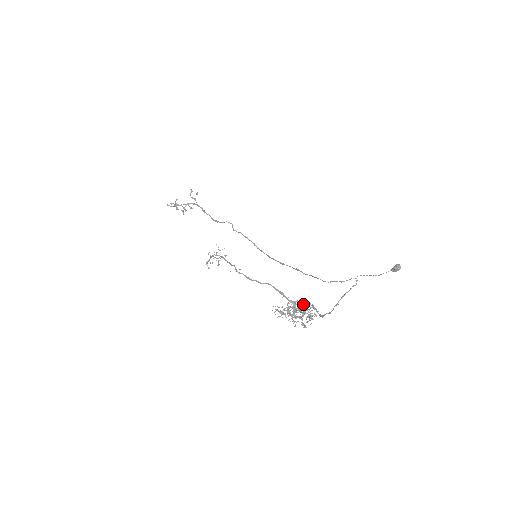
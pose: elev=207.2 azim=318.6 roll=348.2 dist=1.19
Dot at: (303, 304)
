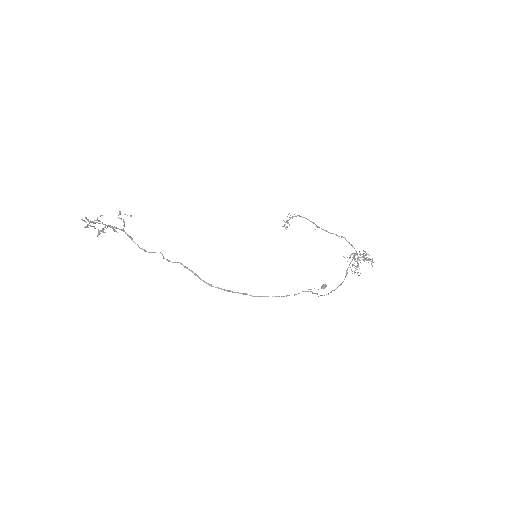
Dot at: occluded
